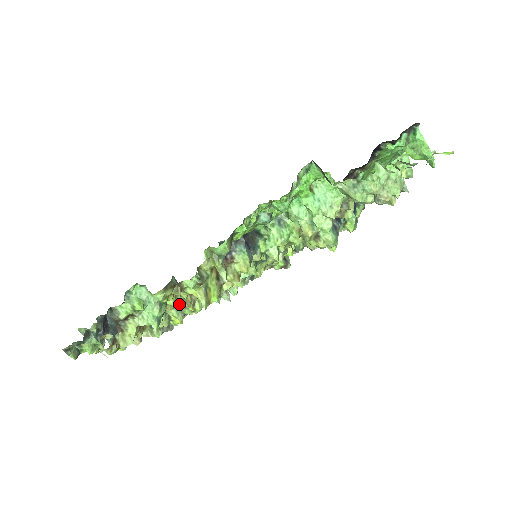
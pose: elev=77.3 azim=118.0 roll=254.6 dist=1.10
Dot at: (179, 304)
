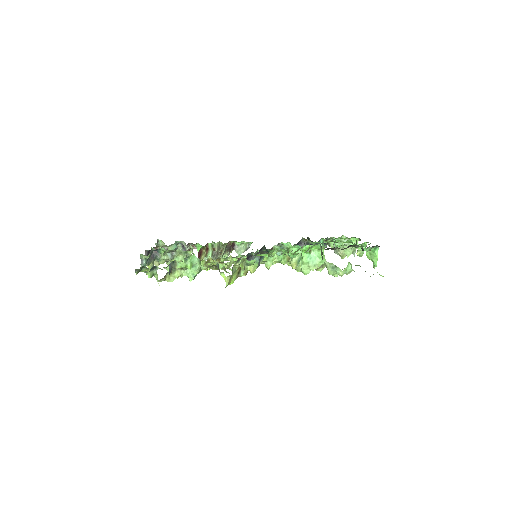
Dot at: occluded
